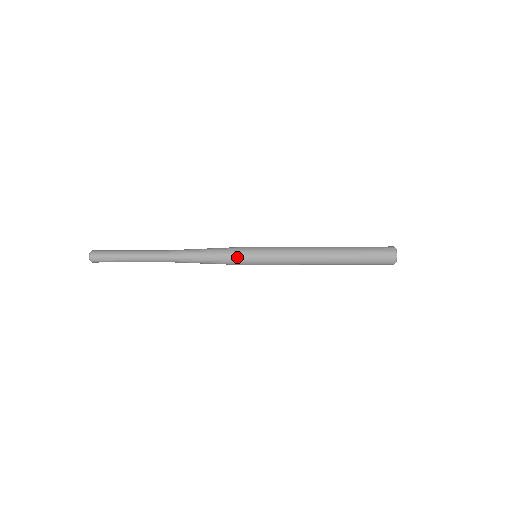
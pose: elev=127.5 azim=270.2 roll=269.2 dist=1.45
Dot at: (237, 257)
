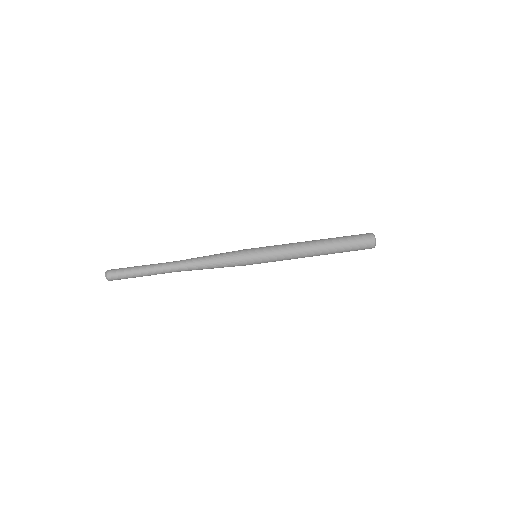
Dot at: (240, 255)
